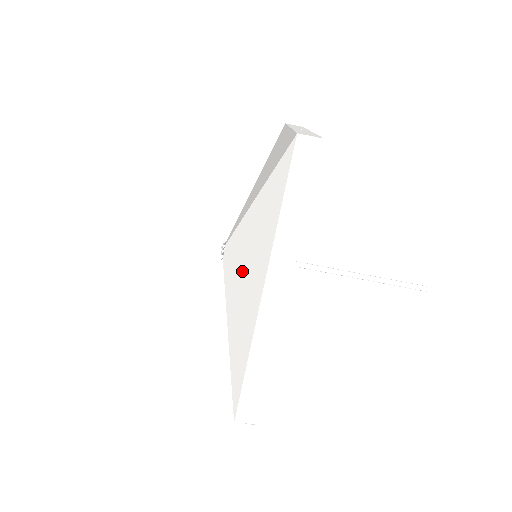
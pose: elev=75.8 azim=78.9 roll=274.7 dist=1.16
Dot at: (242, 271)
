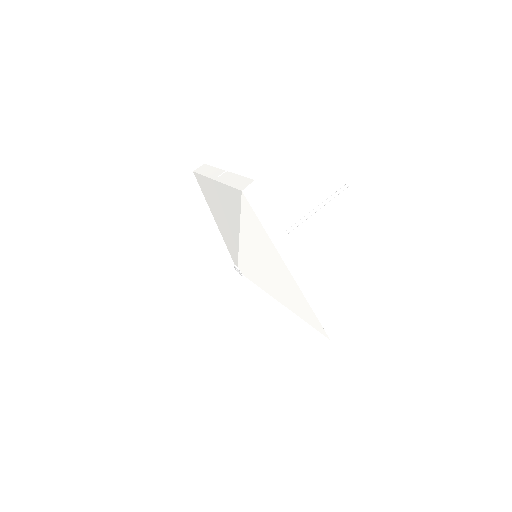
Dot at: (265, 272)
